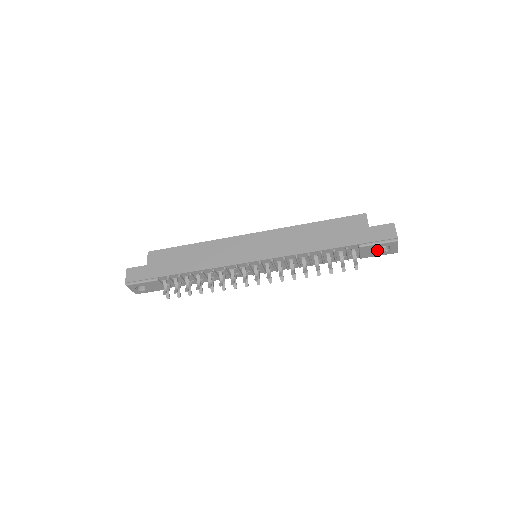
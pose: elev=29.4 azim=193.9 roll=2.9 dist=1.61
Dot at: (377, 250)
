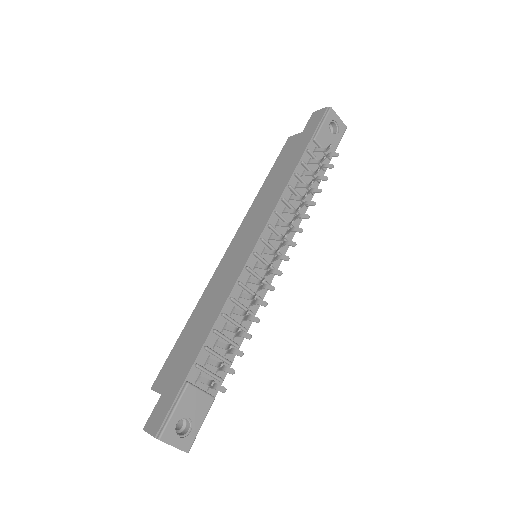
Dot at: (330, 134)
